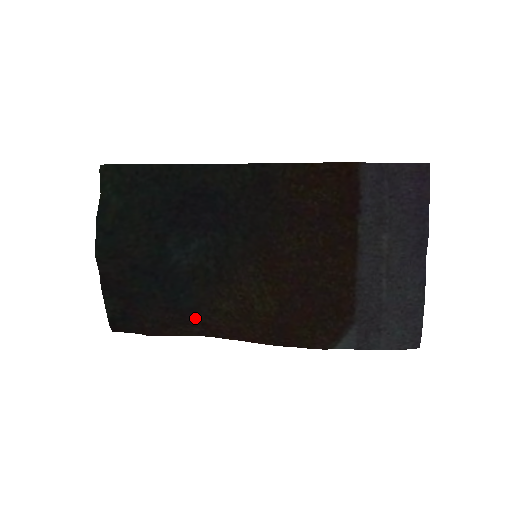
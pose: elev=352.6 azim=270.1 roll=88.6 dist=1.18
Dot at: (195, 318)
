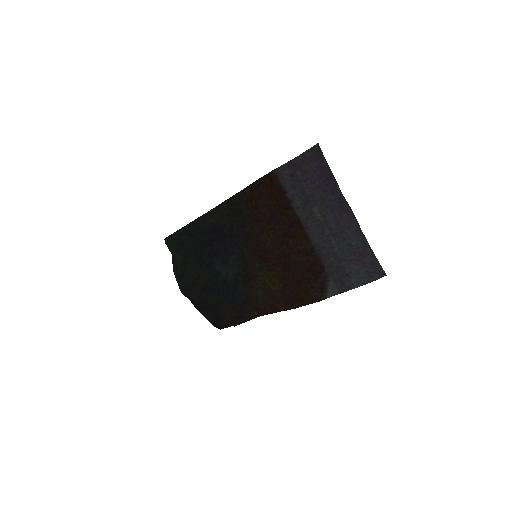
Dot at: (250, 307)
